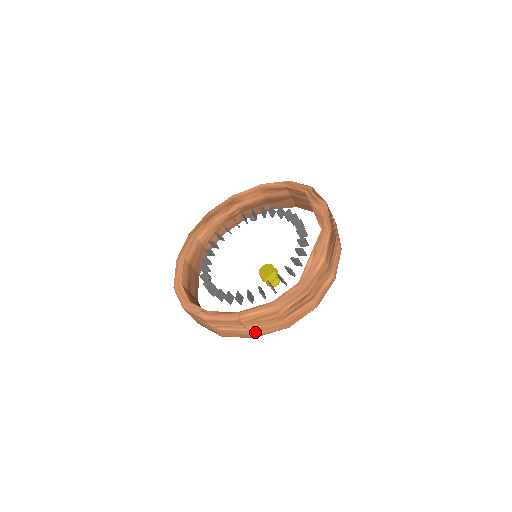
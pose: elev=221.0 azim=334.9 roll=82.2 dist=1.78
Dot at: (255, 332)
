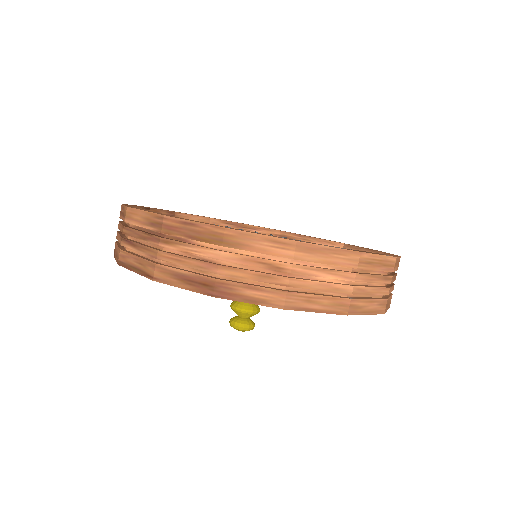
Dot at: (356, 299)
